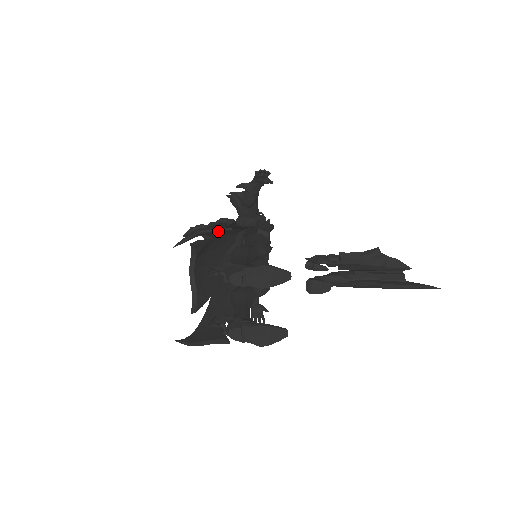
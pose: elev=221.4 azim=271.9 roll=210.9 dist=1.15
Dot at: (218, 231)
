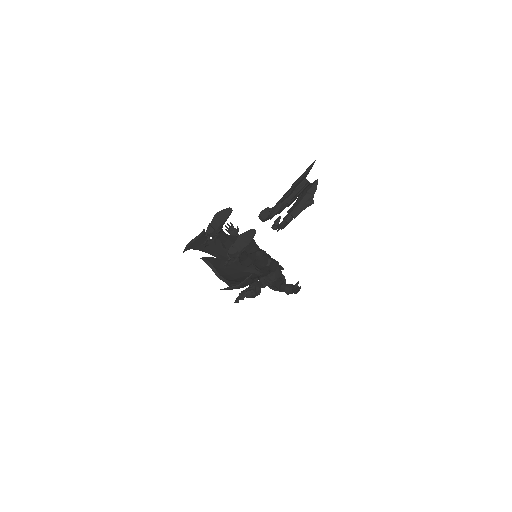
Dot at: (200, 235)
